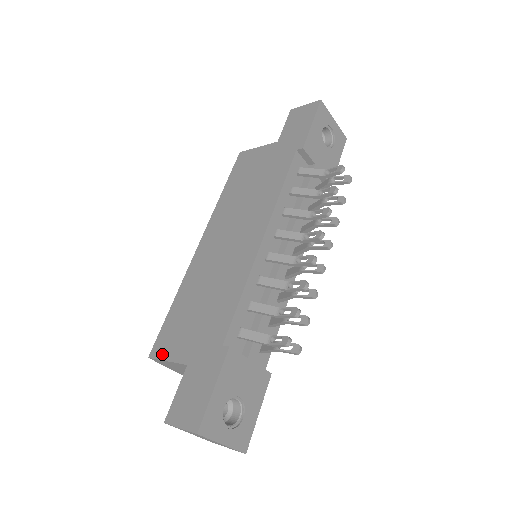
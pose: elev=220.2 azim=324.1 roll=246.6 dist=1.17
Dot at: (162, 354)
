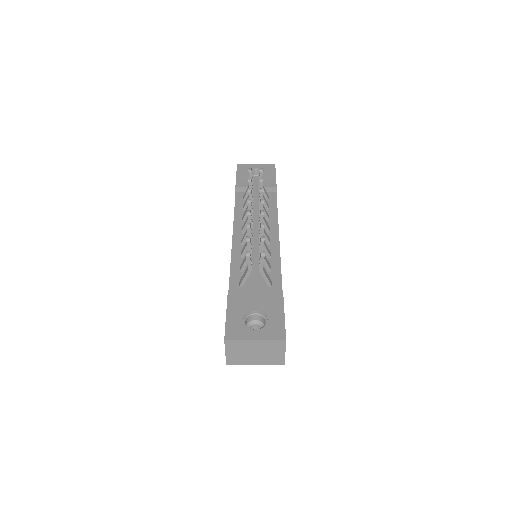
Dot at: occluded
